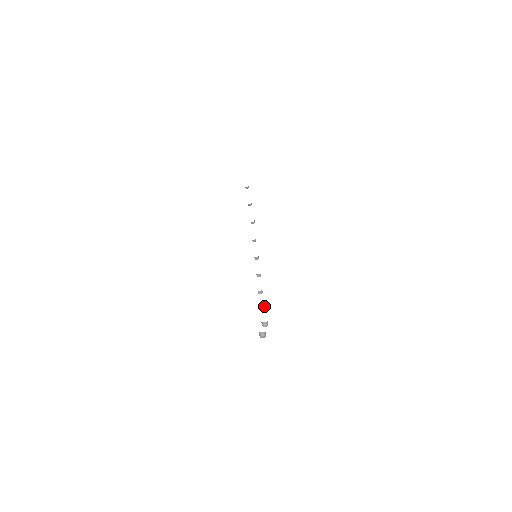
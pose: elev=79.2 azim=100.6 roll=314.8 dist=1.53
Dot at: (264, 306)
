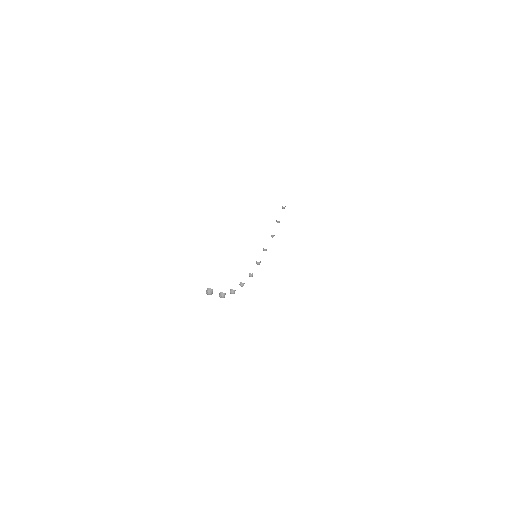
Dot at: (235, 290)
